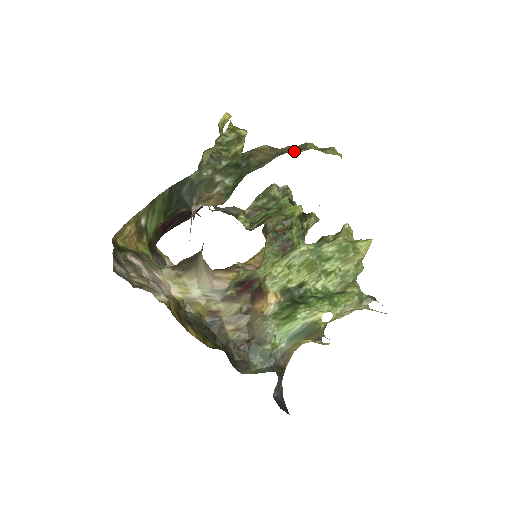
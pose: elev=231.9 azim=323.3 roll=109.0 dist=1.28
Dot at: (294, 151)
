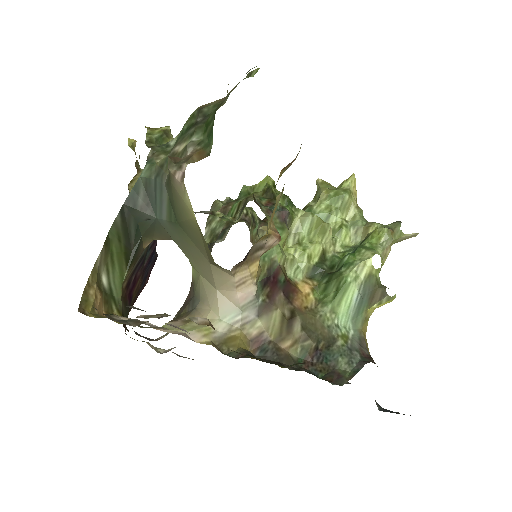
Dot at: (247, 72)
